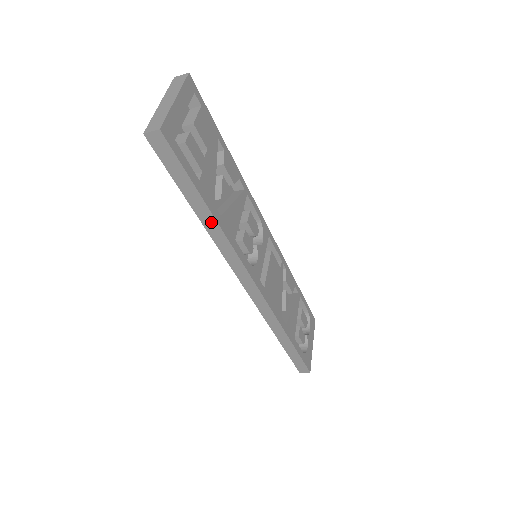
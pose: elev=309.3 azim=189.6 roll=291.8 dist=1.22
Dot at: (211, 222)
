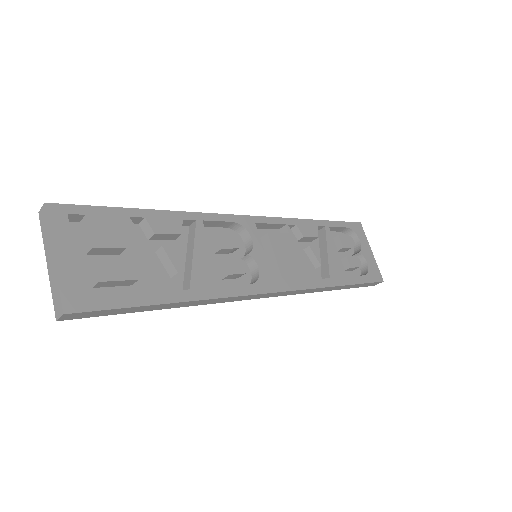
Dot at: (185, 304)
